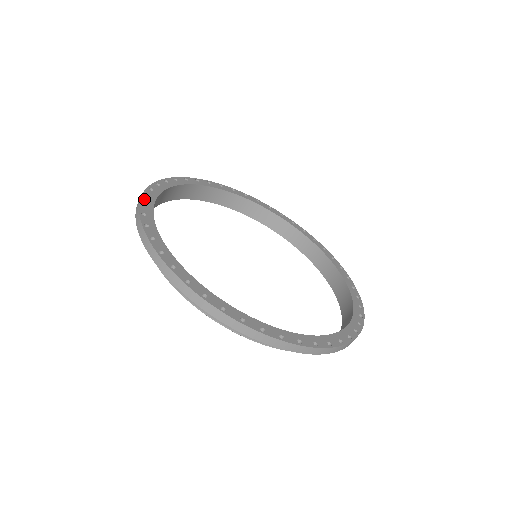
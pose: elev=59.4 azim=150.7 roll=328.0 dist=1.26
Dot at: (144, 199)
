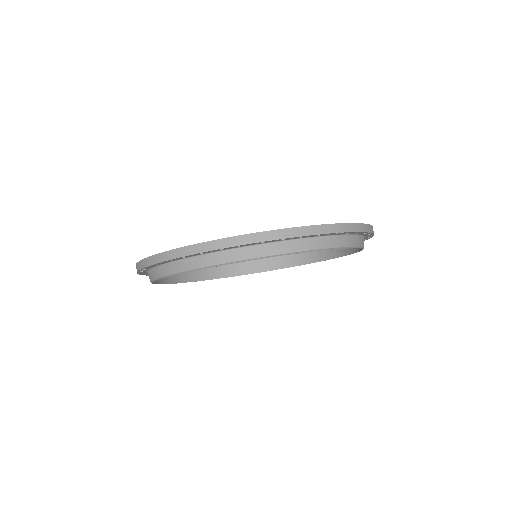
Dot at: (190, 246)
